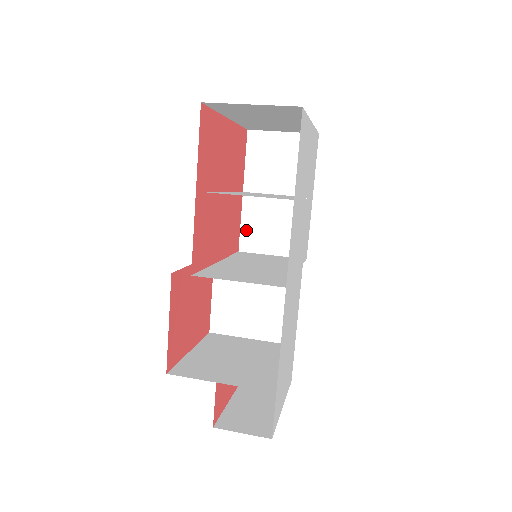
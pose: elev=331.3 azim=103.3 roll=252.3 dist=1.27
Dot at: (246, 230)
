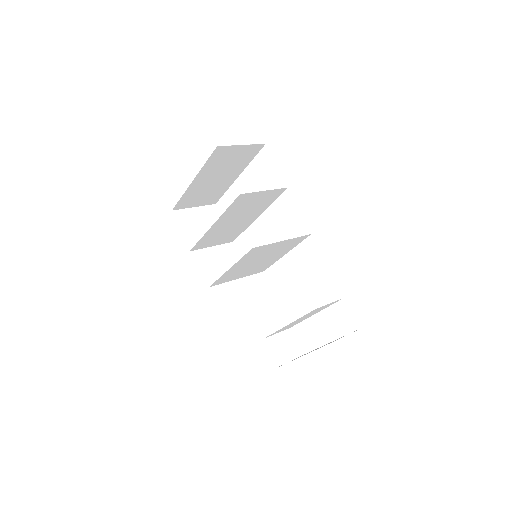
Dot at: (205, 277)
